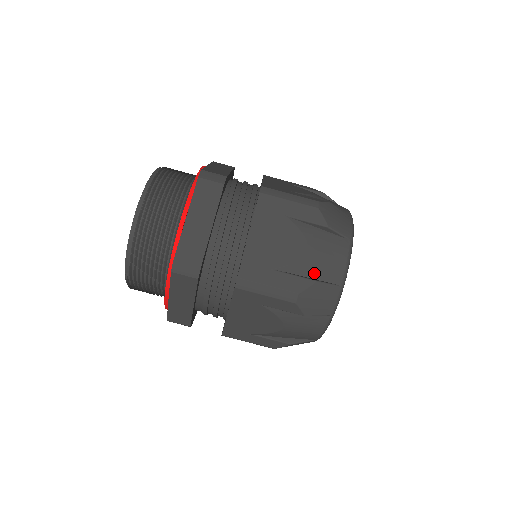
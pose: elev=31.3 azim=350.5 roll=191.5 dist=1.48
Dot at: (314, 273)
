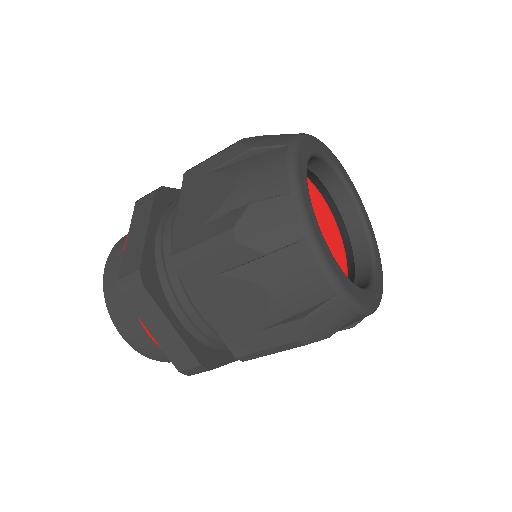
Dot at: (297, 307)
